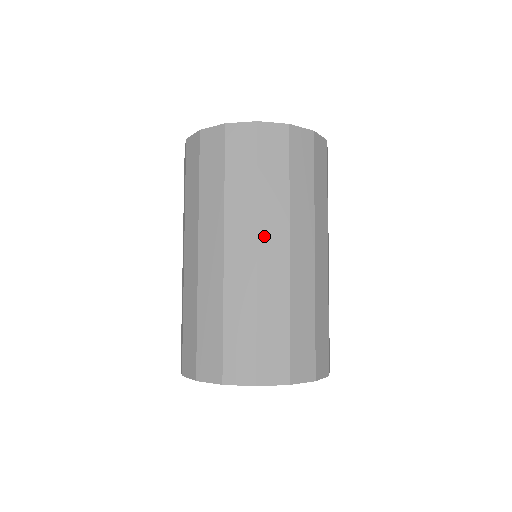
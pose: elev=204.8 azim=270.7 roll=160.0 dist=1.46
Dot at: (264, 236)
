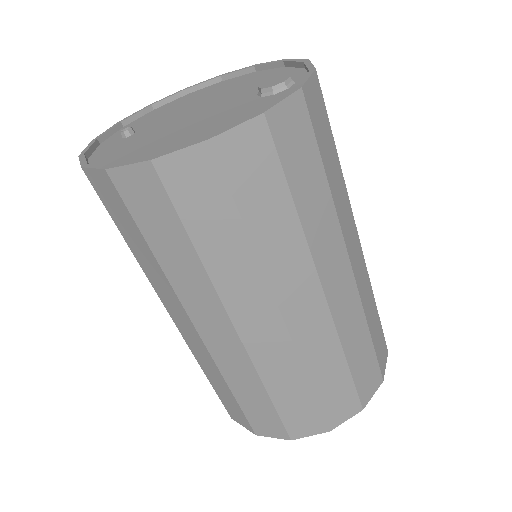
Dot at: (239, 314)
